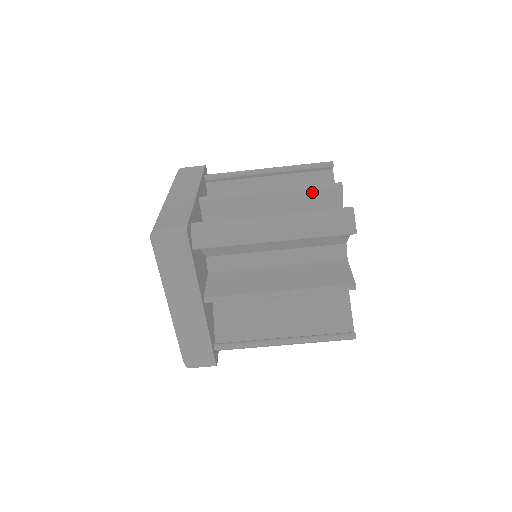
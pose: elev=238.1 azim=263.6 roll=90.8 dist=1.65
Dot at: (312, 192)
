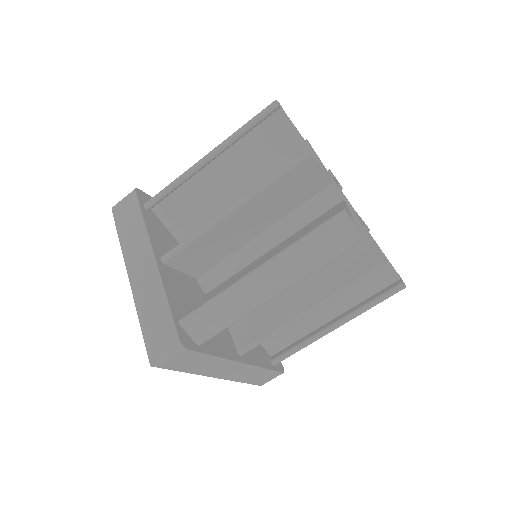
Dot at: (279, 182)
